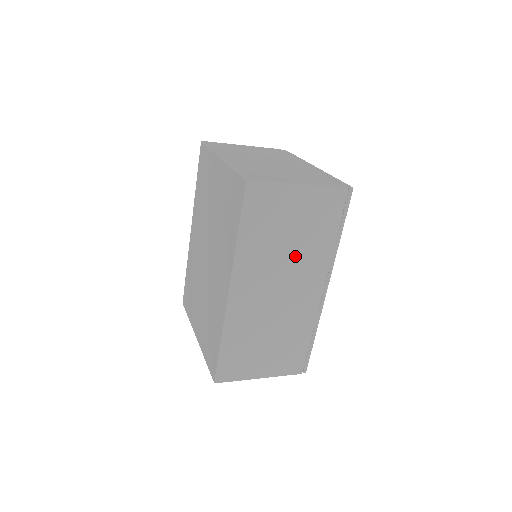
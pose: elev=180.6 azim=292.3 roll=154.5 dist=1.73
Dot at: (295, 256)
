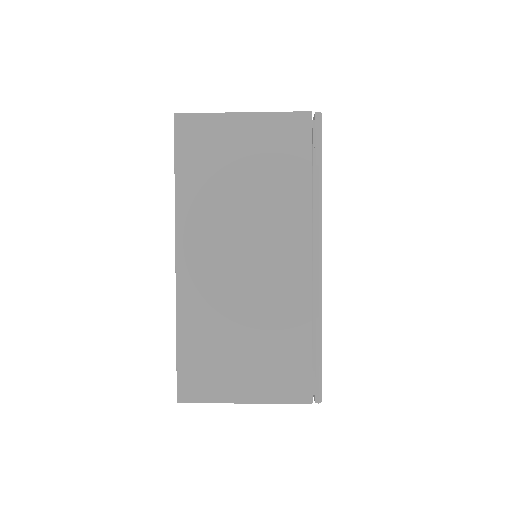
Dot at: (257, 209)
